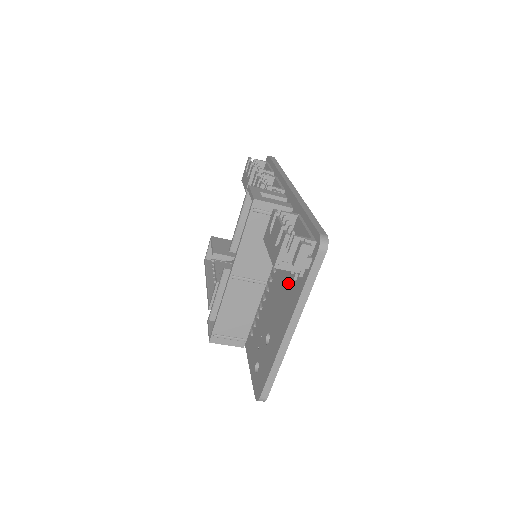
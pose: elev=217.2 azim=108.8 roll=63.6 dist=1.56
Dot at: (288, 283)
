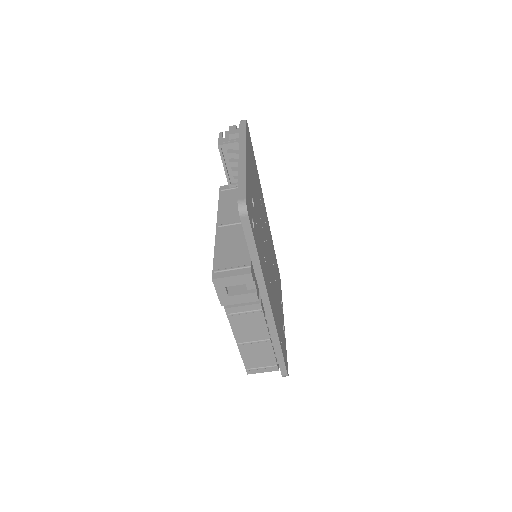
Dot at: occluded
